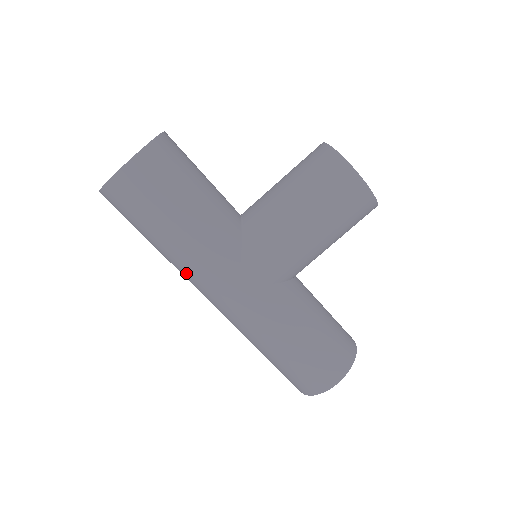
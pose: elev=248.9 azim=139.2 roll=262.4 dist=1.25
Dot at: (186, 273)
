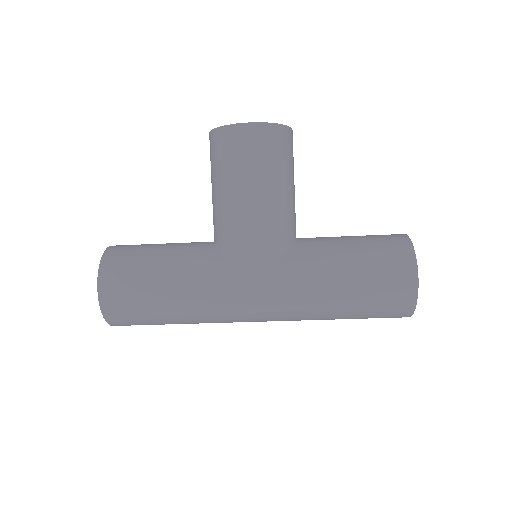
Dot at: (216, 319)
